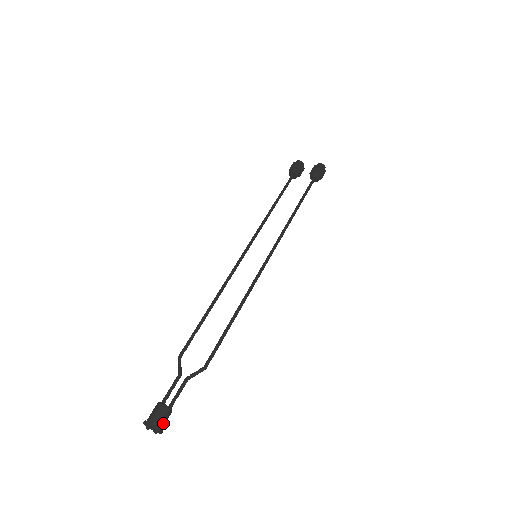
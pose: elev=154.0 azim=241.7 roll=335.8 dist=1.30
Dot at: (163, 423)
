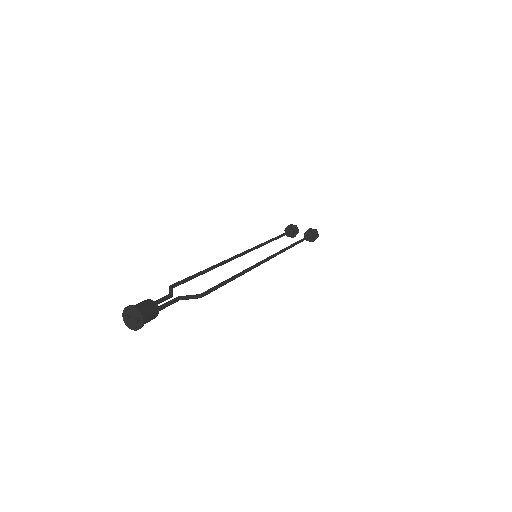
Dot at: (147, 316)
